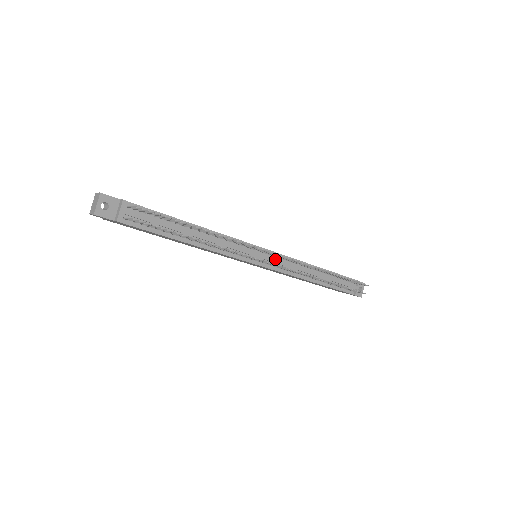
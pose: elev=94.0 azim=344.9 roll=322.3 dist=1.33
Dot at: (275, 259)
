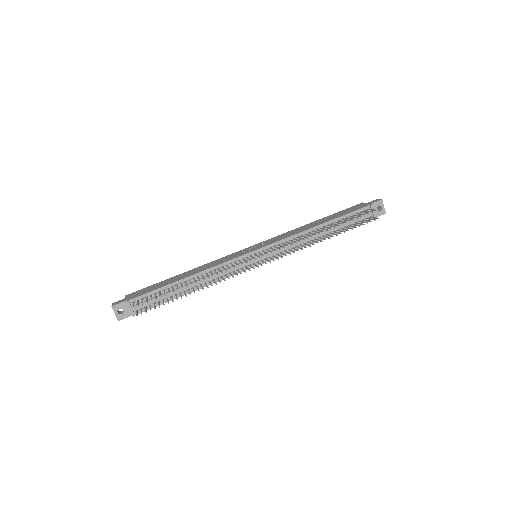
Dot at: (271, 250)
